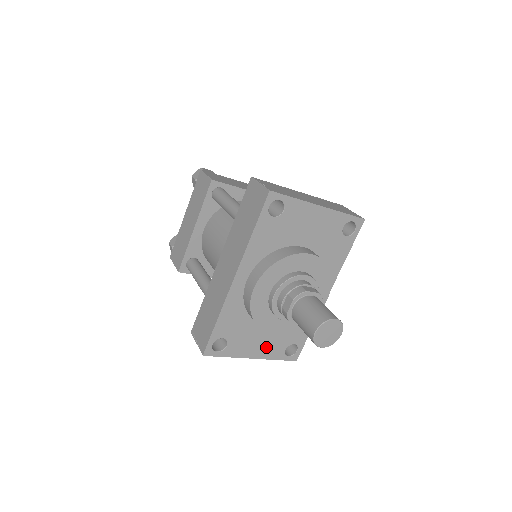
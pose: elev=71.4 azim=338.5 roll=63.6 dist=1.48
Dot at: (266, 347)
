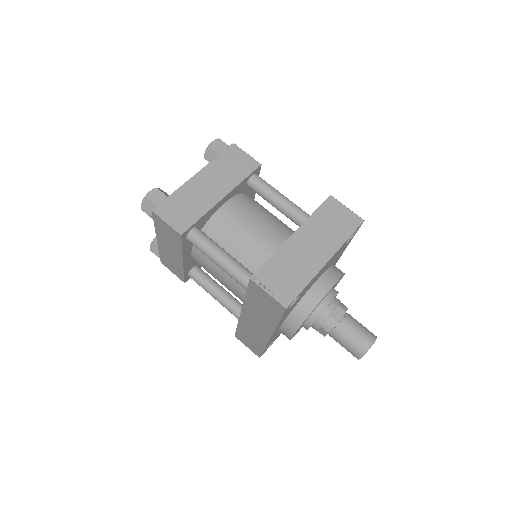
Dot at: occluded
